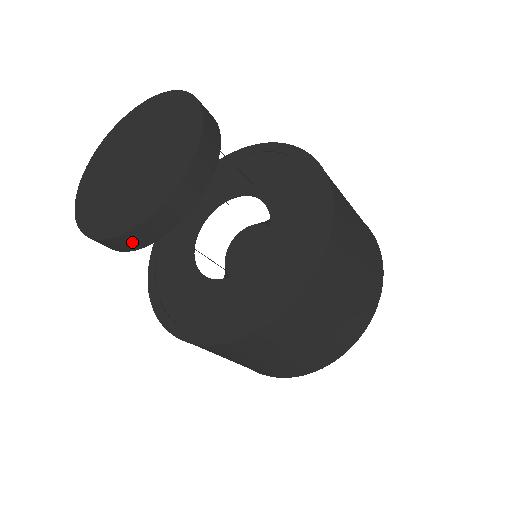
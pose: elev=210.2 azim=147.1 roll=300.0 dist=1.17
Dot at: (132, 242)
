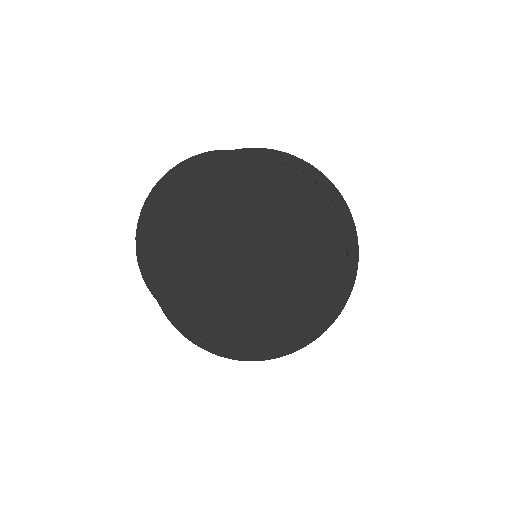
Dot at: occluded
